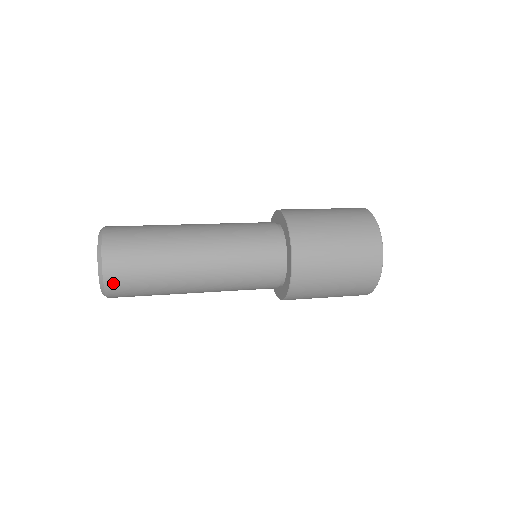
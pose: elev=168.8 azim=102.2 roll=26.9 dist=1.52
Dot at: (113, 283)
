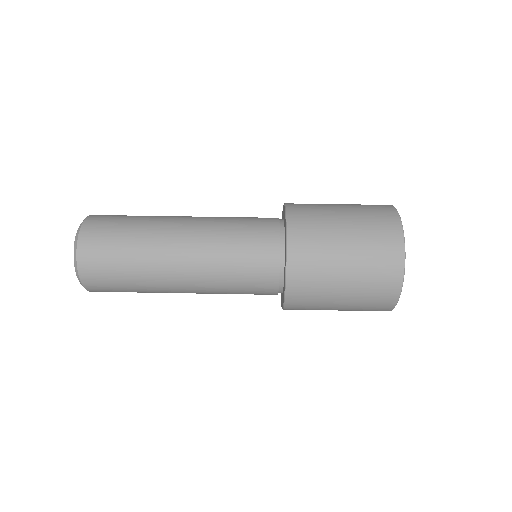
Dot at: occluded
